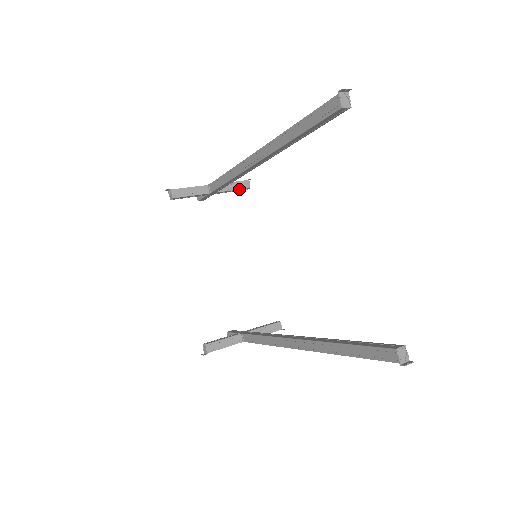
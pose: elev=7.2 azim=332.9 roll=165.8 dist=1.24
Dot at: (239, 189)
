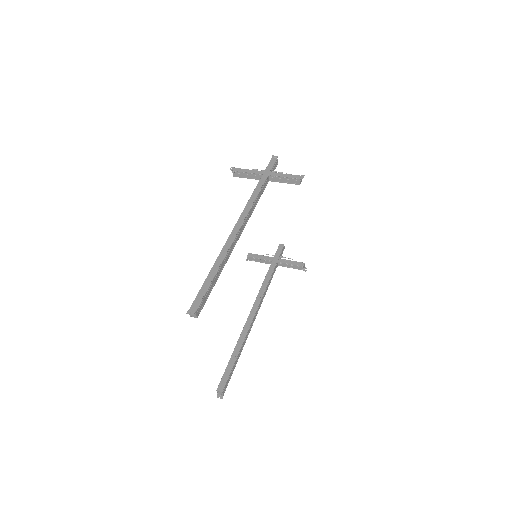
Dot at: (289, 183)
